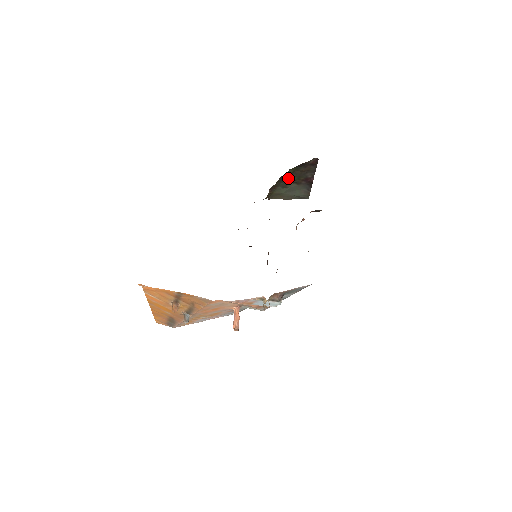
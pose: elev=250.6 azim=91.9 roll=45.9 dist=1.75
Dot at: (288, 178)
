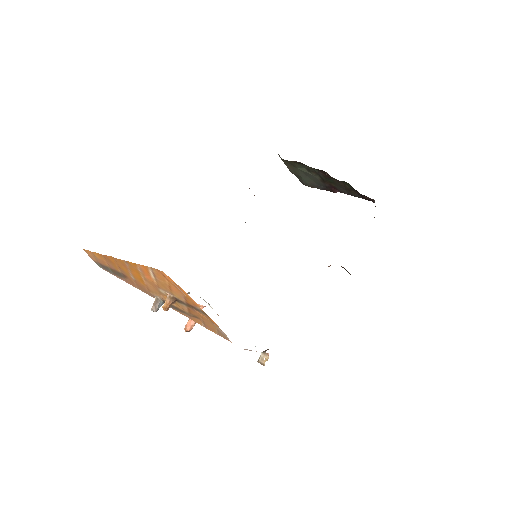
Dot at: (327, 175)
